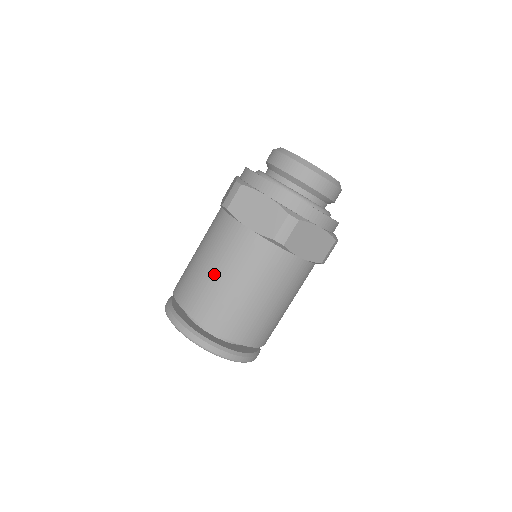
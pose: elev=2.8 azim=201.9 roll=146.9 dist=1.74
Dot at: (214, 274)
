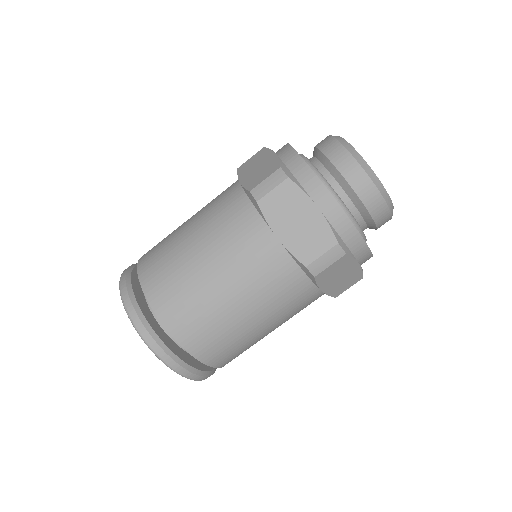
Dot at: (184, 225)
